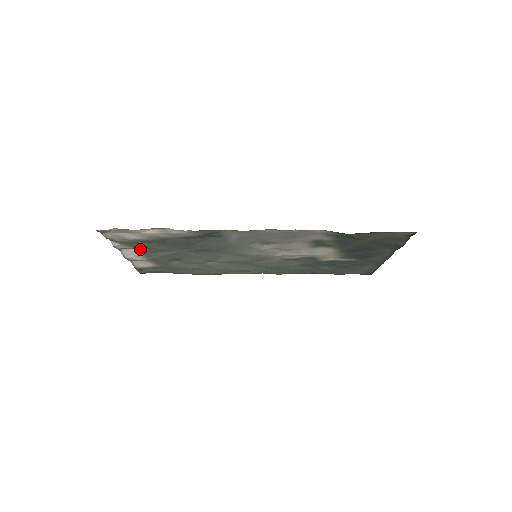
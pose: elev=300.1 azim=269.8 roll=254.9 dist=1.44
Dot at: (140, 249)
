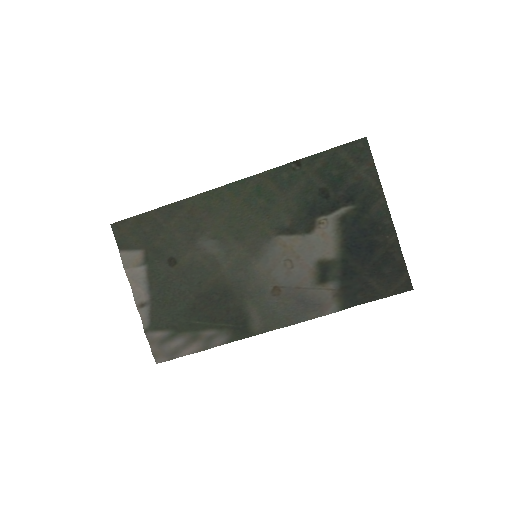
Dot at: (156, 303)
